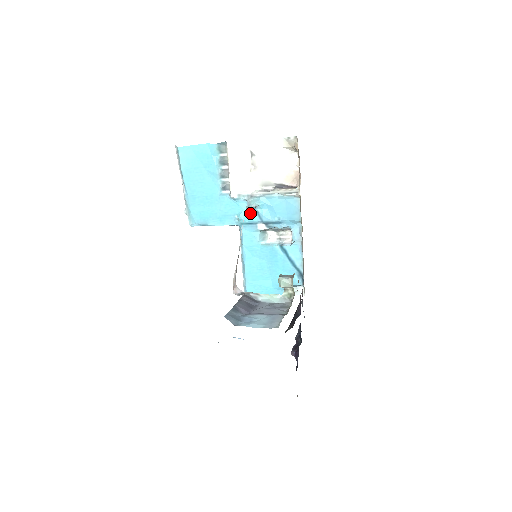
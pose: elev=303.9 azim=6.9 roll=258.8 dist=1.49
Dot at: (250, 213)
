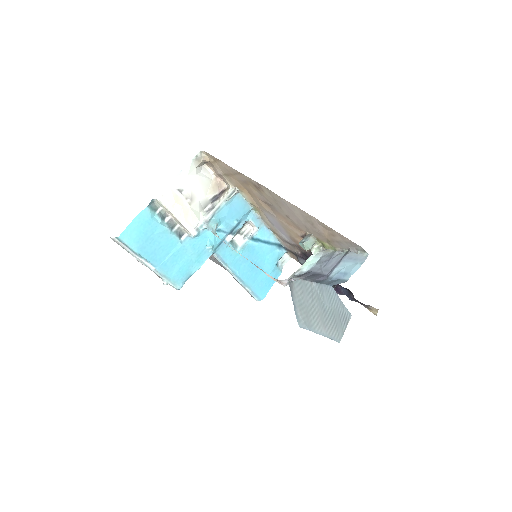
Dot at: (215, 236)
